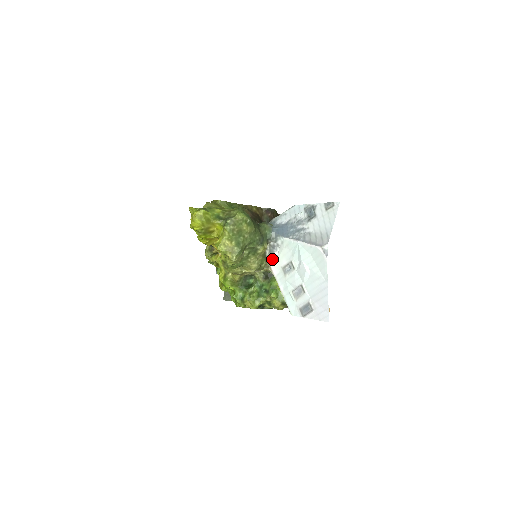
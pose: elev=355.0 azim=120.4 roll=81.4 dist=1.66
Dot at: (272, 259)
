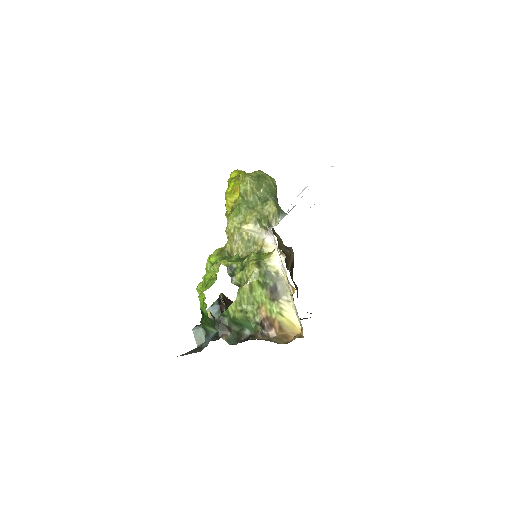
Dot at: occluded
